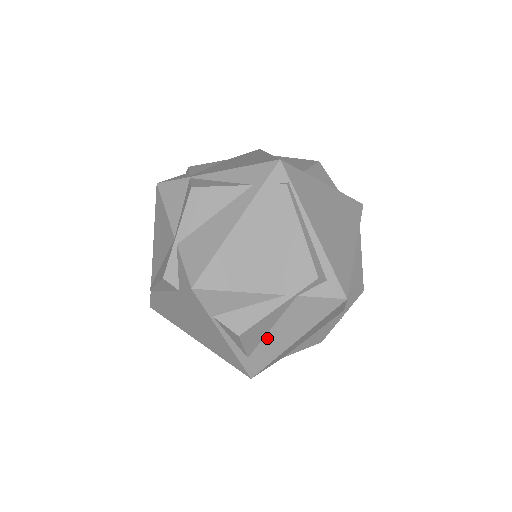
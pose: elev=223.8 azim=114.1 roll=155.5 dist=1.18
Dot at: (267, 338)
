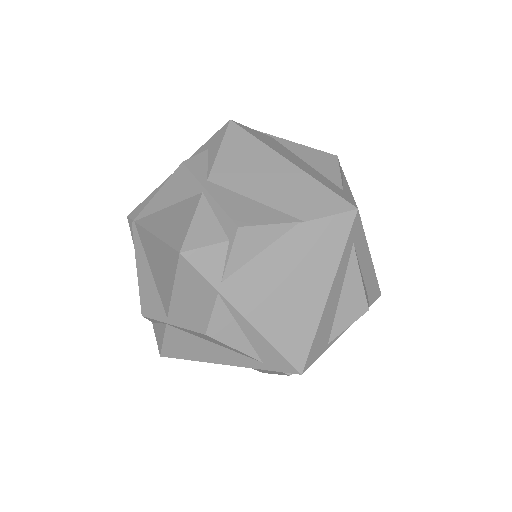
Dot at: occluded
